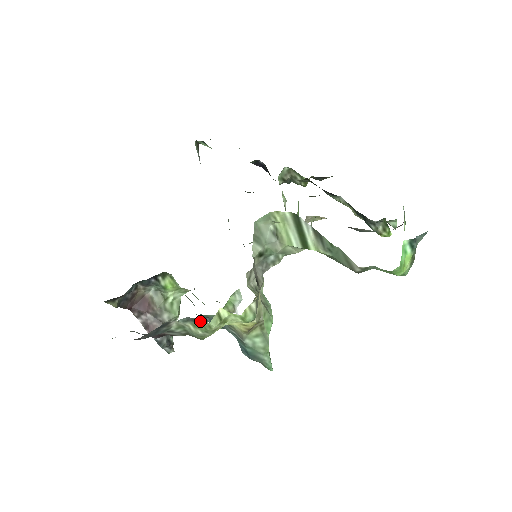
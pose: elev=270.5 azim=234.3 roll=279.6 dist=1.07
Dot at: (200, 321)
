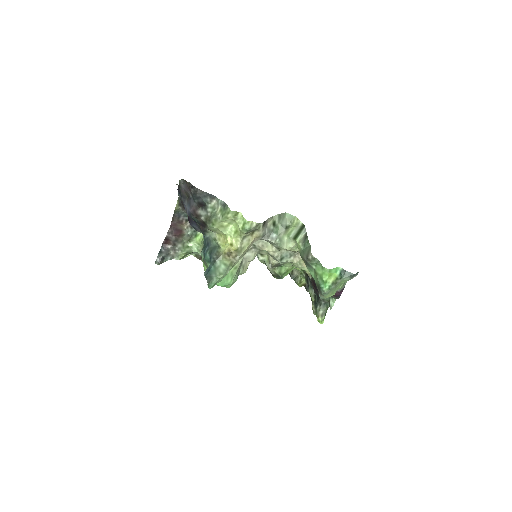
Dot at: (227, 208)
